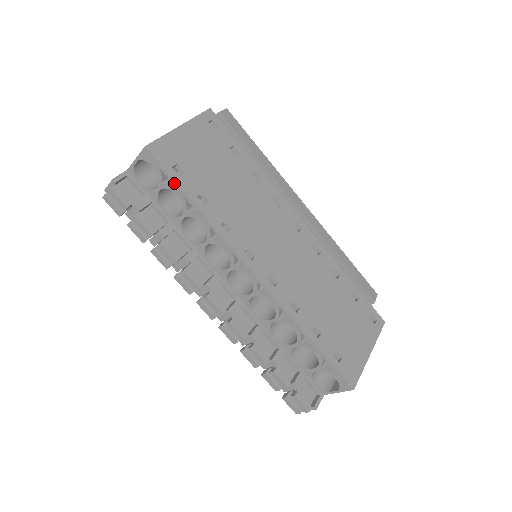
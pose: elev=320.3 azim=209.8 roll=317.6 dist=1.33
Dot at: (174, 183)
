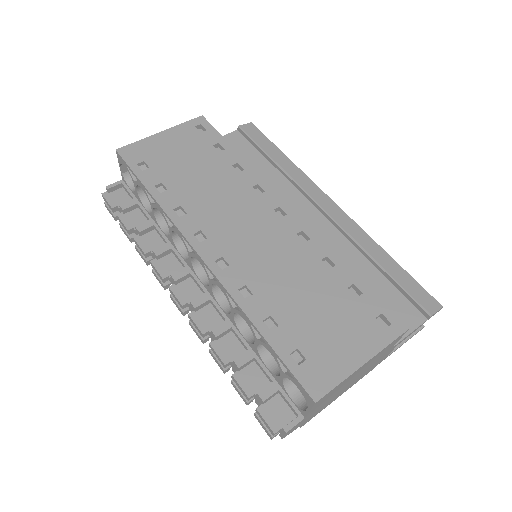
Dot at: (136, 177)
